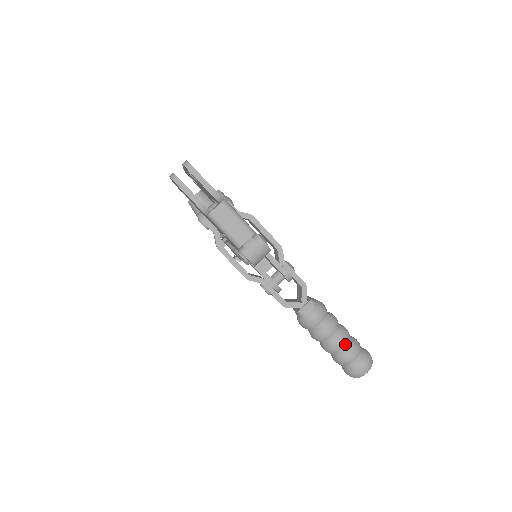
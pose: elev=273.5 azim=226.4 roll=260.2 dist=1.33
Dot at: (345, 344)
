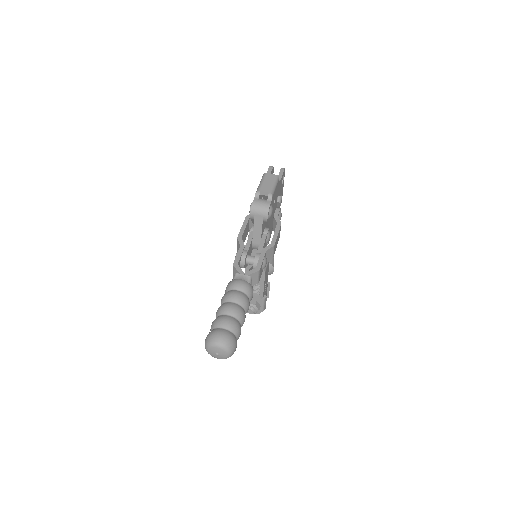
Dot at: (232, 314)
